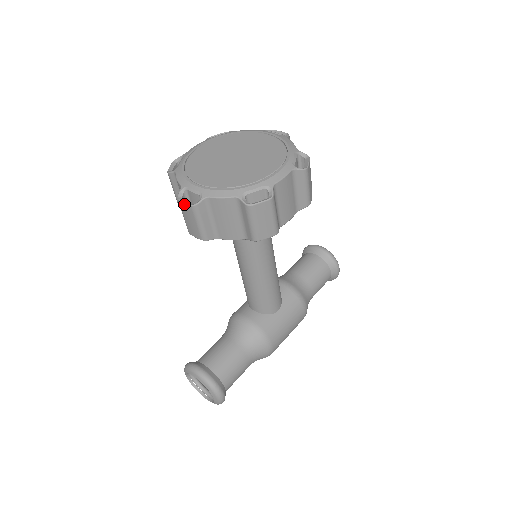
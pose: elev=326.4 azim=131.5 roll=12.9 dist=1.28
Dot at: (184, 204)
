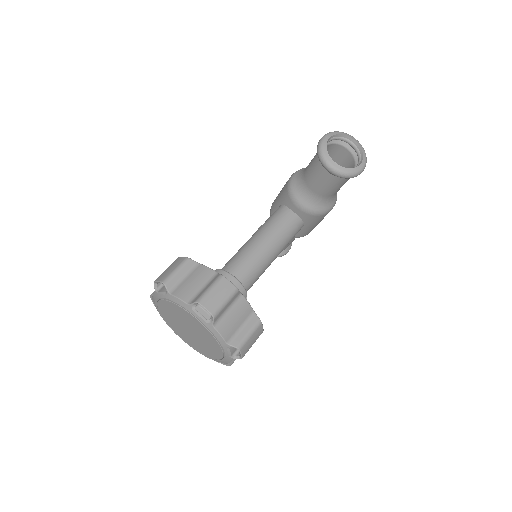
Dot at: occluded
